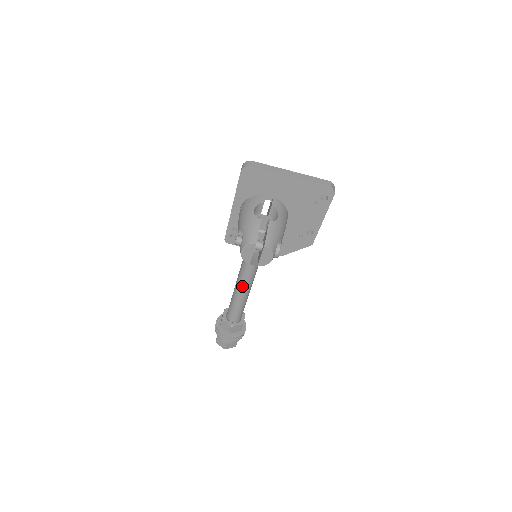
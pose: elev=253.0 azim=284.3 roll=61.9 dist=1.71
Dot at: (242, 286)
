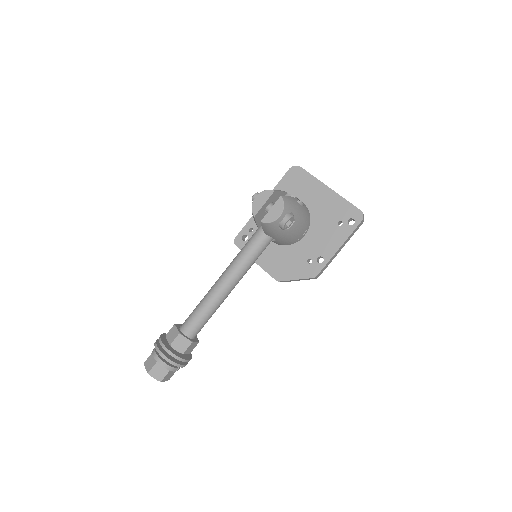
Dot at: (224, 278)
